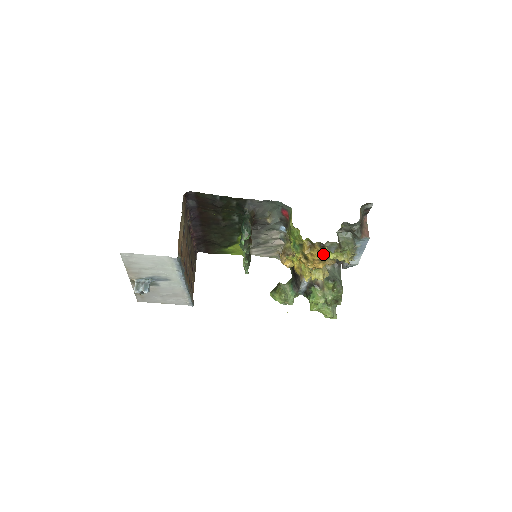
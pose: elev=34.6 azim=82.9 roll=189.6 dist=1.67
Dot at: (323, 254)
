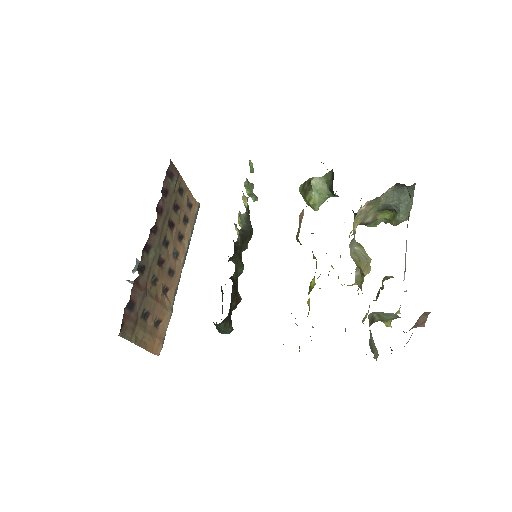
Dot at: occluded
